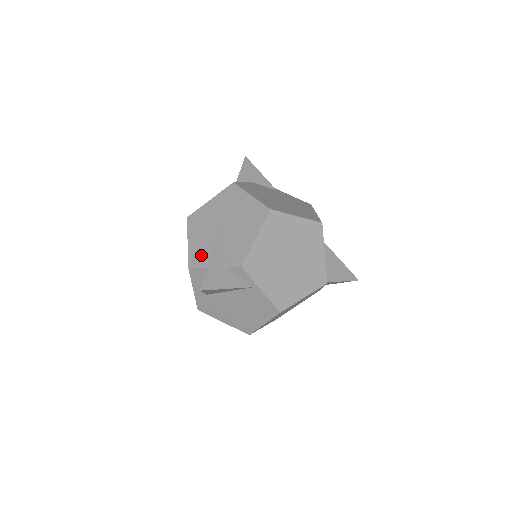
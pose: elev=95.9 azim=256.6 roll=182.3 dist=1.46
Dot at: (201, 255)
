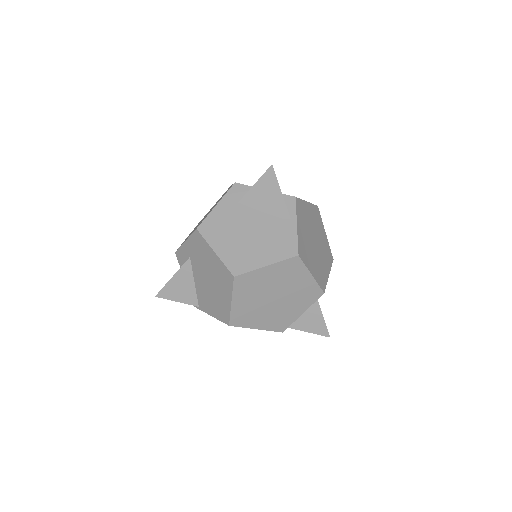
Dot at: occluded
